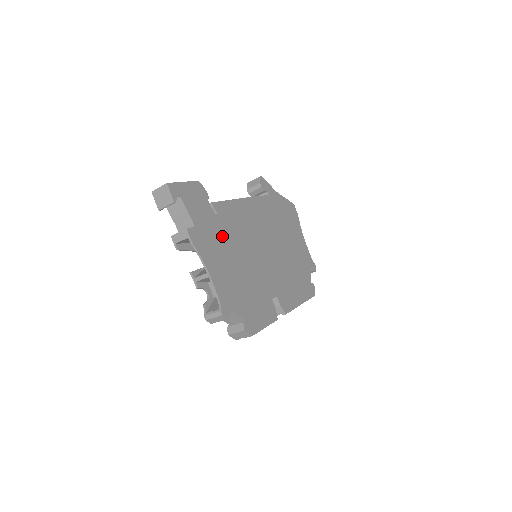
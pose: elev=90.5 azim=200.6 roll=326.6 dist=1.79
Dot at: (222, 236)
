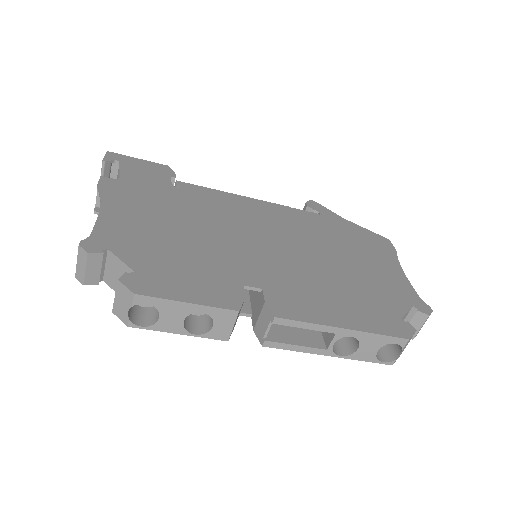
Dot at: (170, 201)
